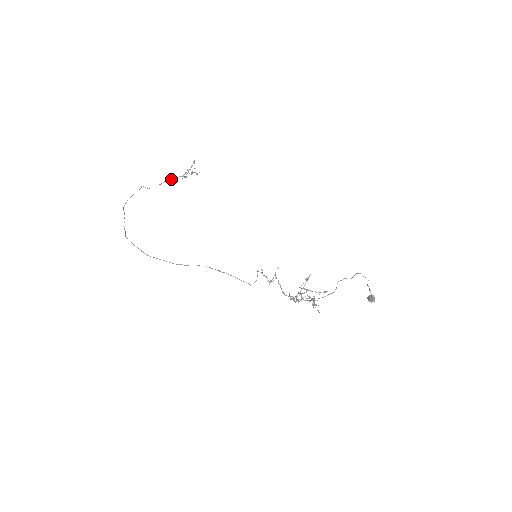
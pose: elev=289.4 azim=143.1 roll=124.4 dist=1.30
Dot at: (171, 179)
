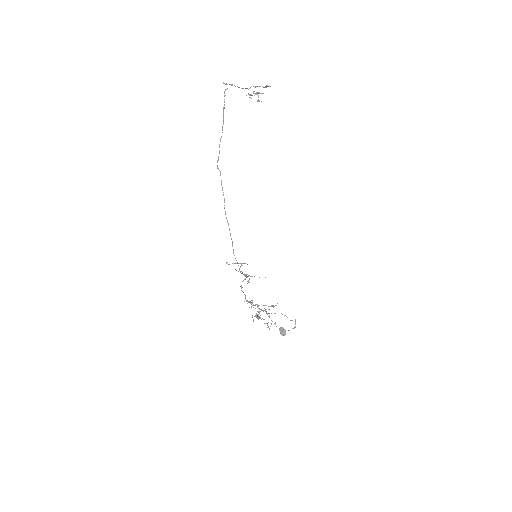
Dot at: (242, 88)
